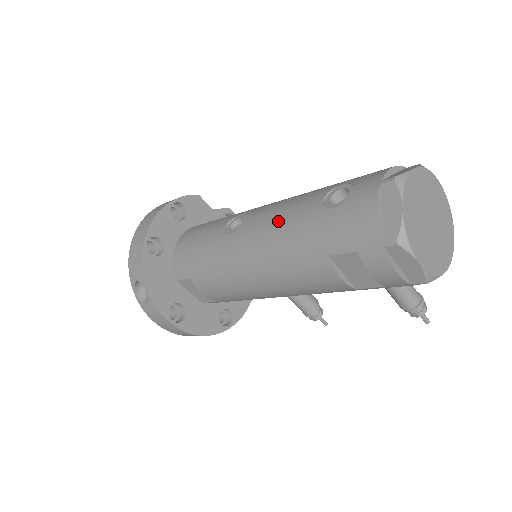
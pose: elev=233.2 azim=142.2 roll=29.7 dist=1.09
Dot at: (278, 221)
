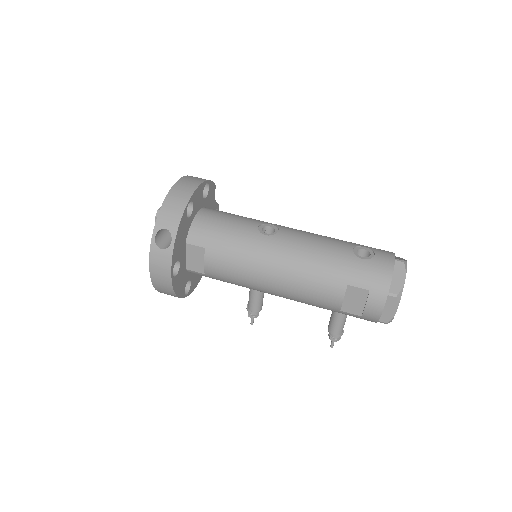
Dot at: (315, 246)
